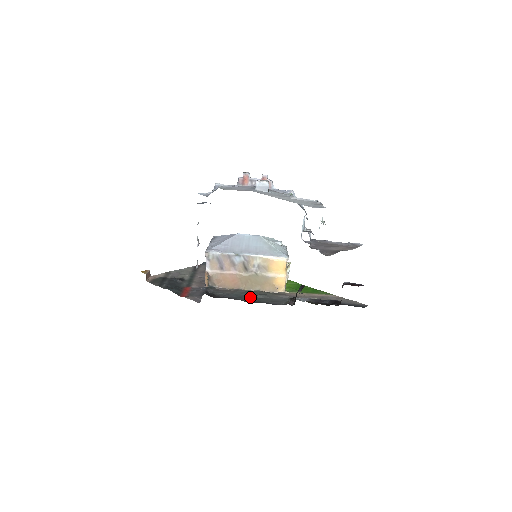
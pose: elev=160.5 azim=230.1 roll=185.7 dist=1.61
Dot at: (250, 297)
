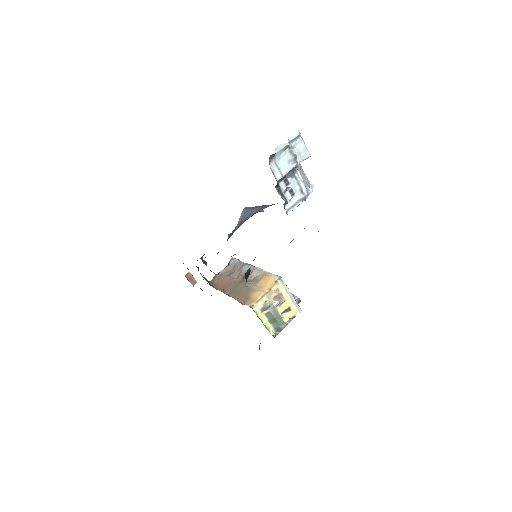
Dot at: occluded
